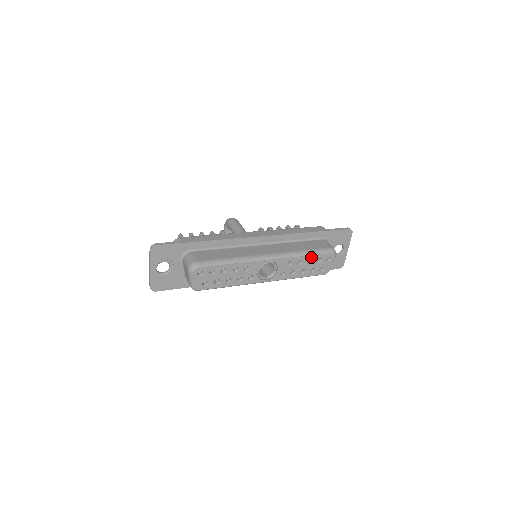
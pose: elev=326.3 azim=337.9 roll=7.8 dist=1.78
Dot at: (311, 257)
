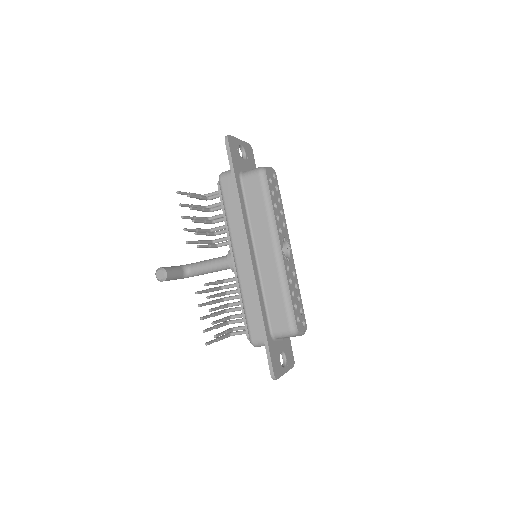
Dot at: (300, 299)
